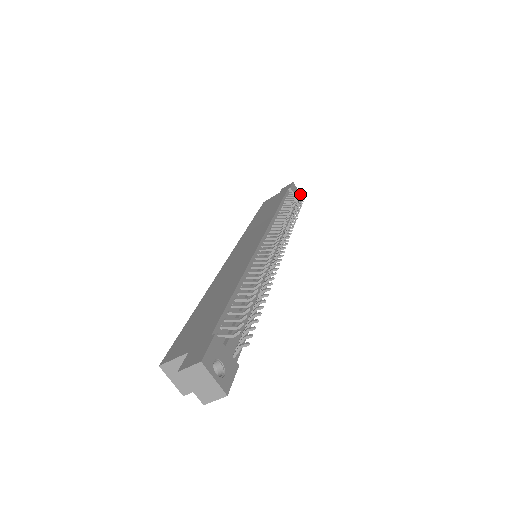
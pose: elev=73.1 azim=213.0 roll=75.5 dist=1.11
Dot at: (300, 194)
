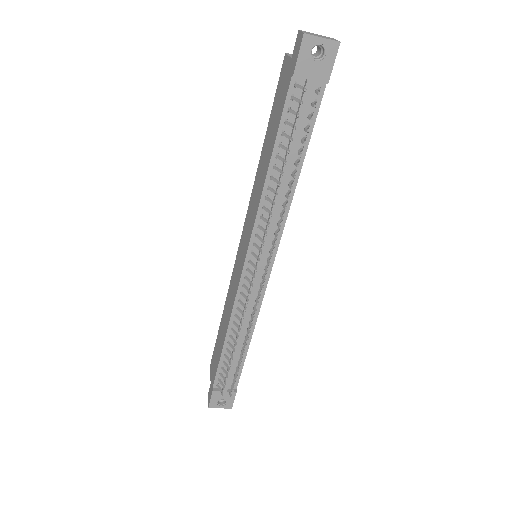
Dot at: (328, 43)
